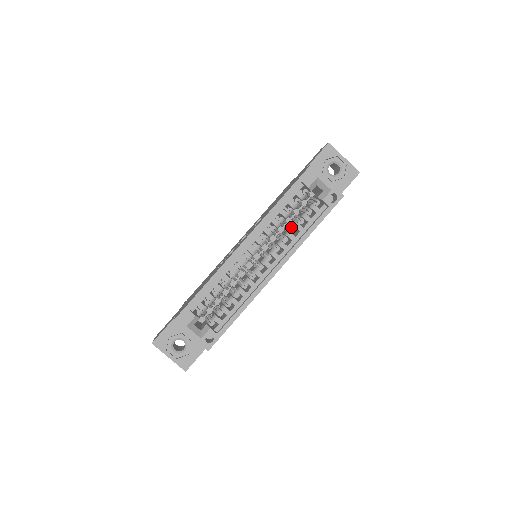
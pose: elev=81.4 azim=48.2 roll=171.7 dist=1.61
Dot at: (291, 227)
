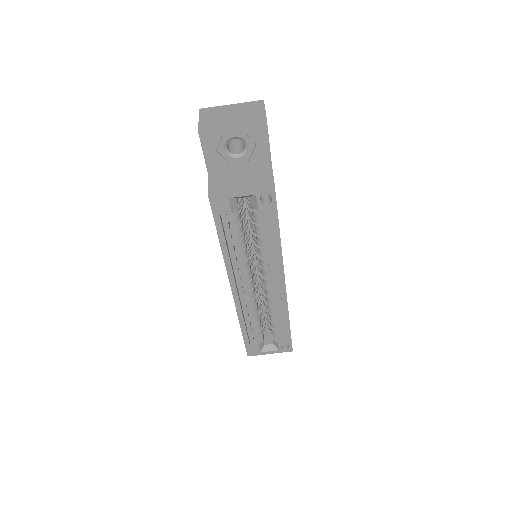
Dot at: (257, 241)
